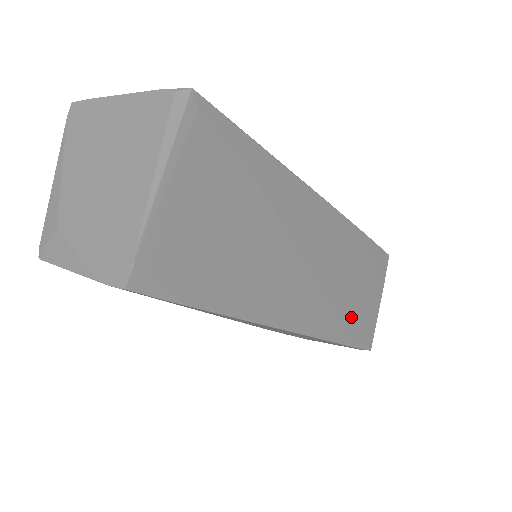
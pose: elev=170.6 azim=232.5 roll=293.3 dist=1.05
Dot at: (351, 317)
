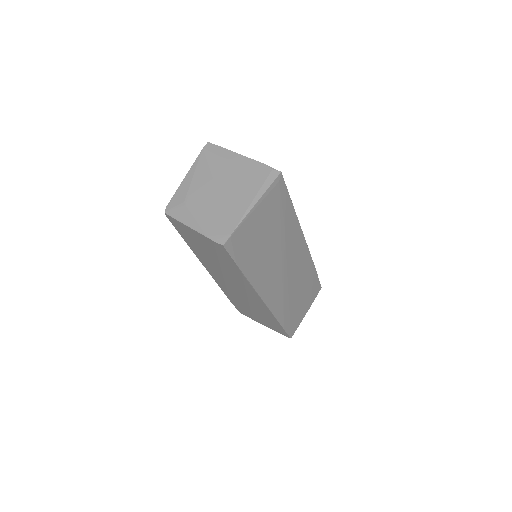
Dot at: (291, 312)
